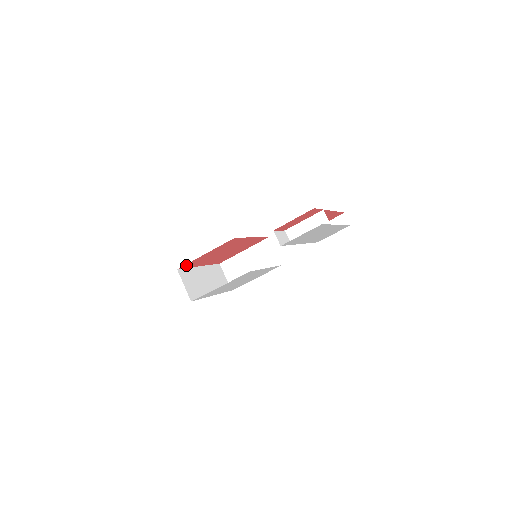
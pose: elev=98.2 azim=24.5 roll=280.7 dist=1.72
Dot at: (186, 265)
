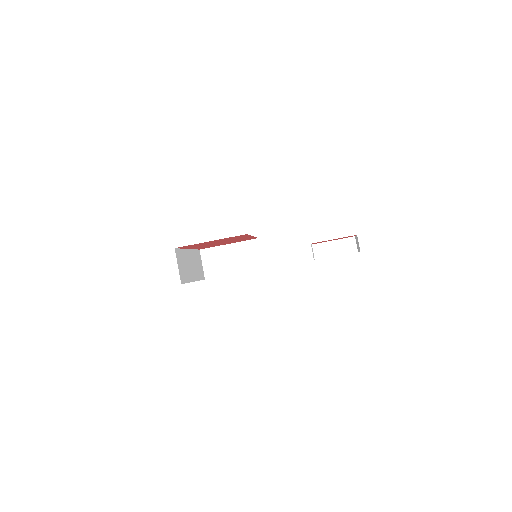
Dot at: (184, 246)
